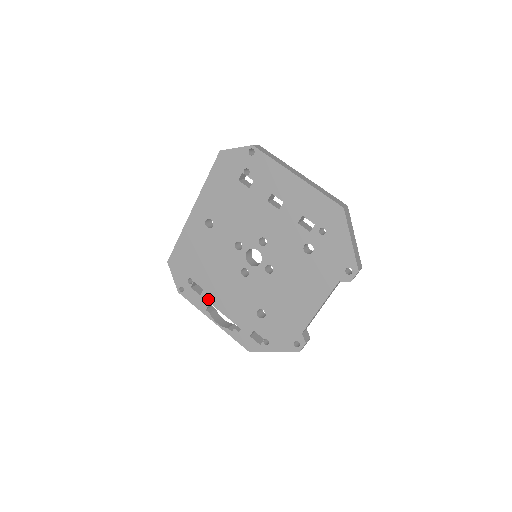
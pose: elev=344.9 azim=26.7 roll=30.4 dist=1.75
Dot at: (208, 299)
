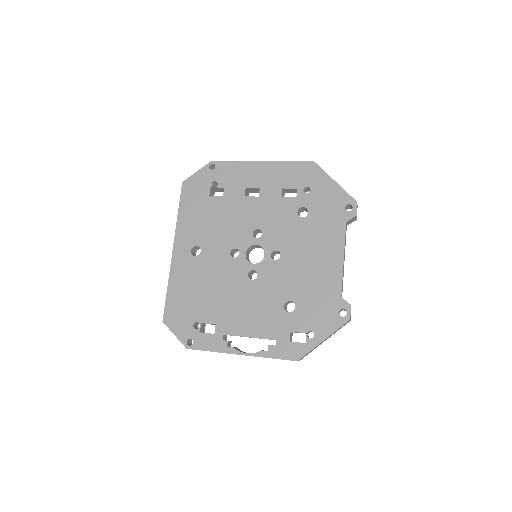
Dot at: (225, 332)
